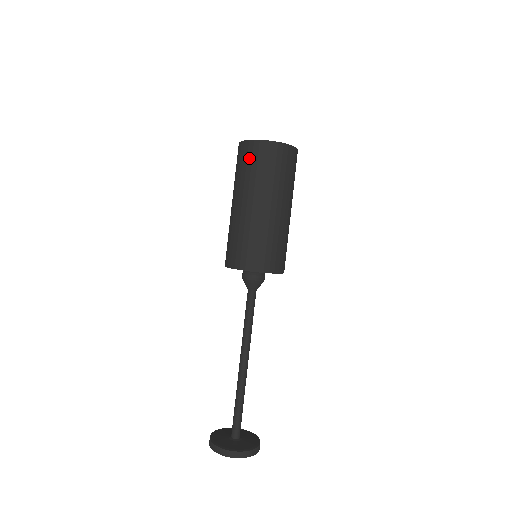
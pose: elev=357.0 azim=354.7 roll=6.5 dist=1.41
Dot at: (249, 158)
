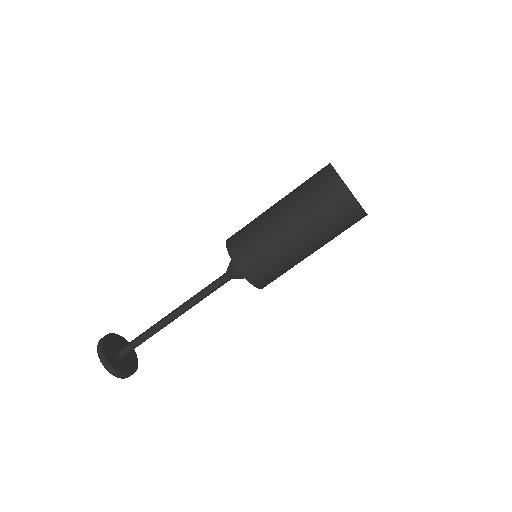
Dot at: (326, 193)
